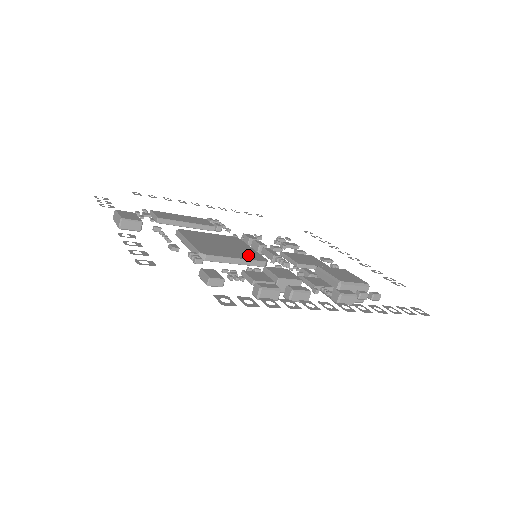
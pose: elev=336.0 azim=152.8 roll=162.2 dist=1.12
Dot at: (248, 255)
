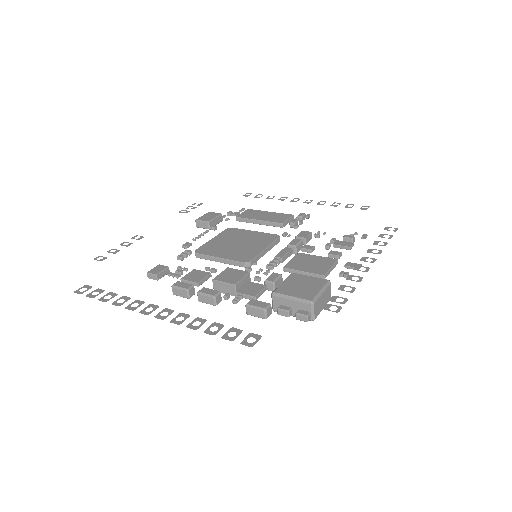
Dot at: (240, 255)
